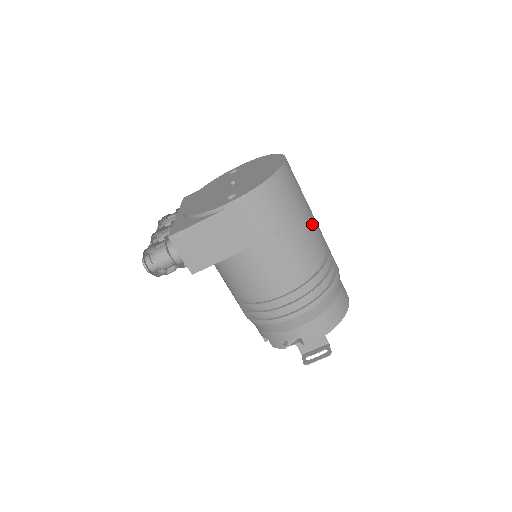
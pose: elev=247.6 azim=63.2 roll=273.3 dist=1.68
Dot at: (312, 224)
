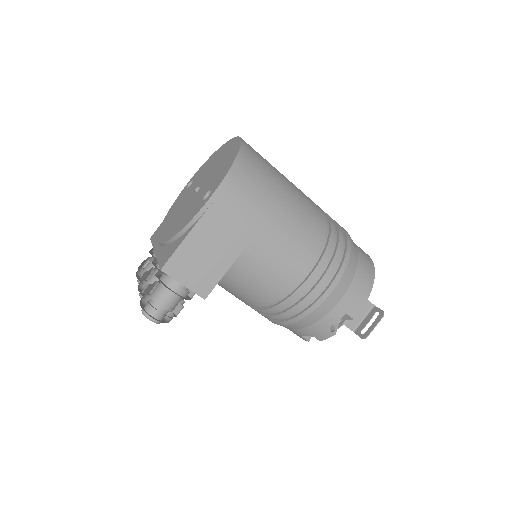
Dot at: (298, 191)
